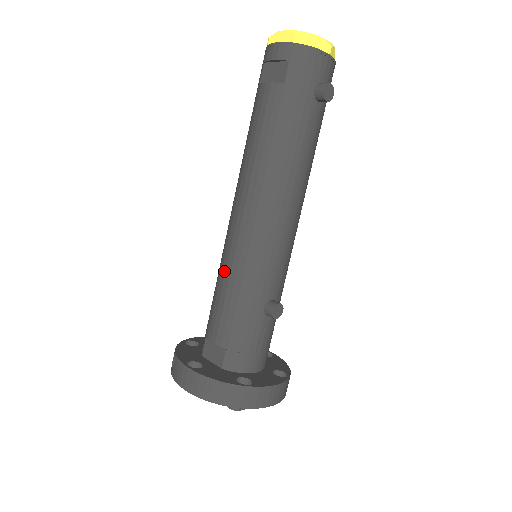
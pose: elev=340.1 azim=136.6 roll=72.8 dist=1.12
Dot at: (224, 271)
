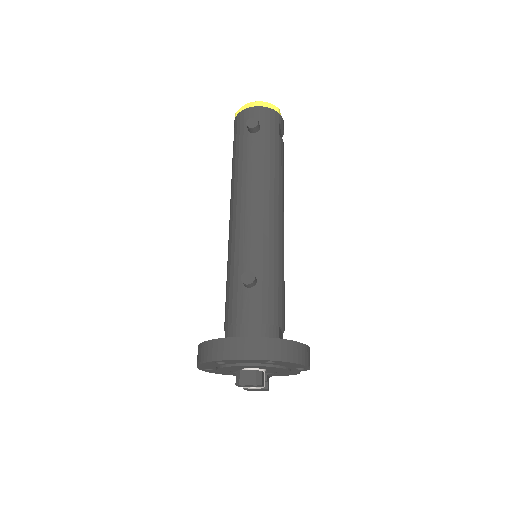
Dot at: occluded
